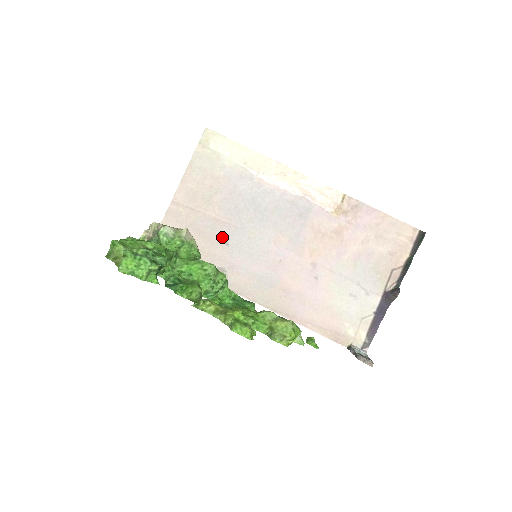
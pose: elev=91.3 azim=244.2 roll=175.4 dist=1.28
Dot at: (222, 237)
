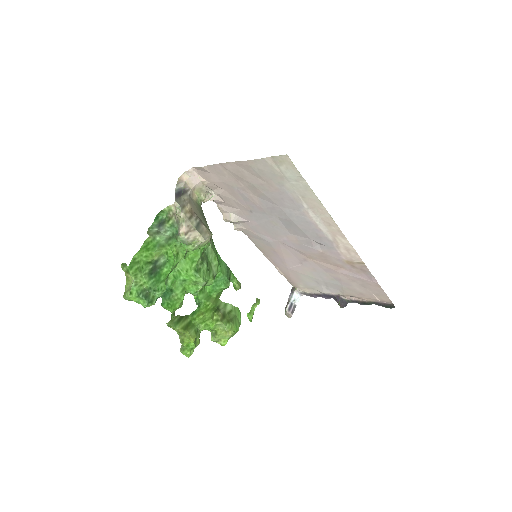
Dot at: (249, 207)
